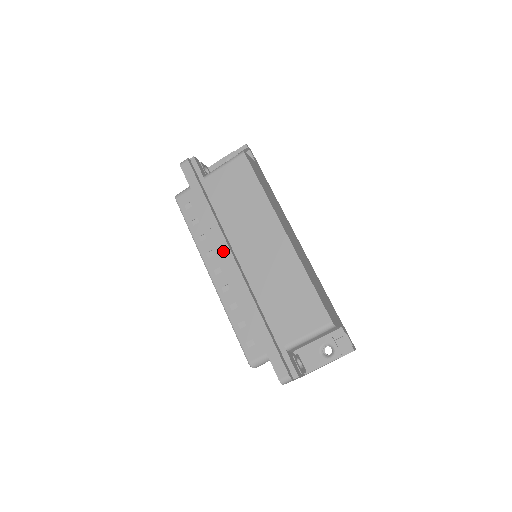
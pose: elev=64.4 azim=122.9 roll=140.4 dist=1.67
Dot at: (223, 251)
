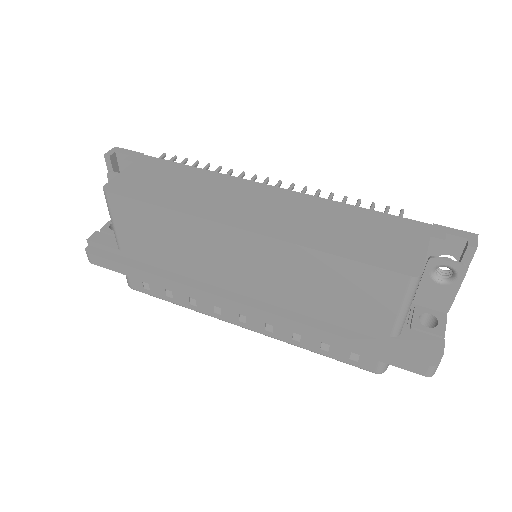
Dot at: (221, 304)
